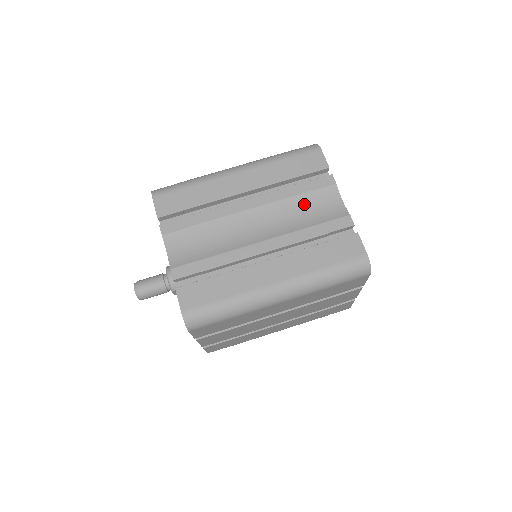
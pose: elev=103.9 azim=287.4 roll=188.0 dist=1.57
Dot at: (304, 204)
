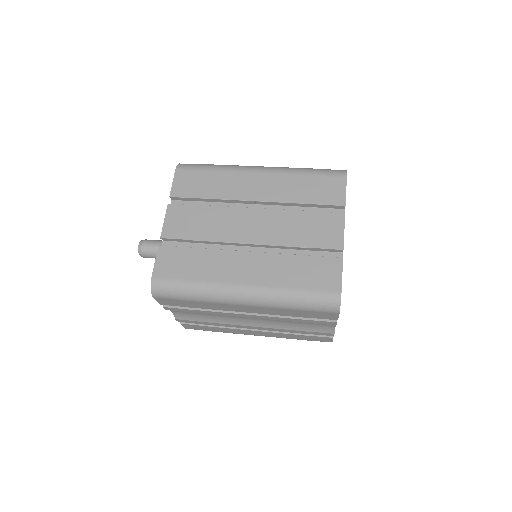
Dot at: occluded
